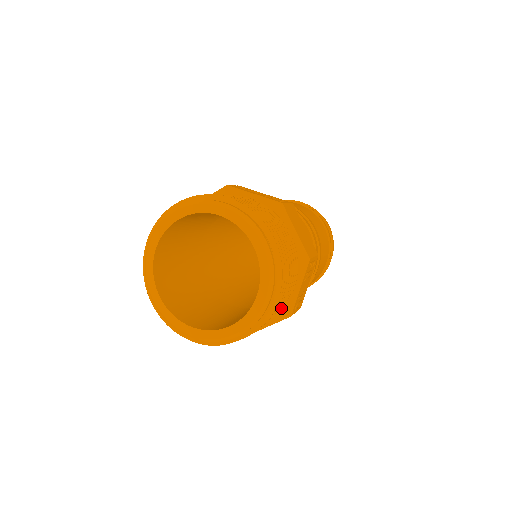
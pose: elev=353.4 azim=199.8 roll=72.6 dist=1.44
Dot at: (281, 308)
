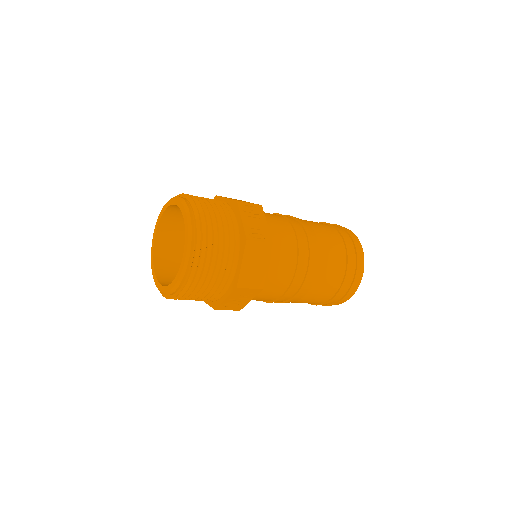
Dot at: (233, 237)
